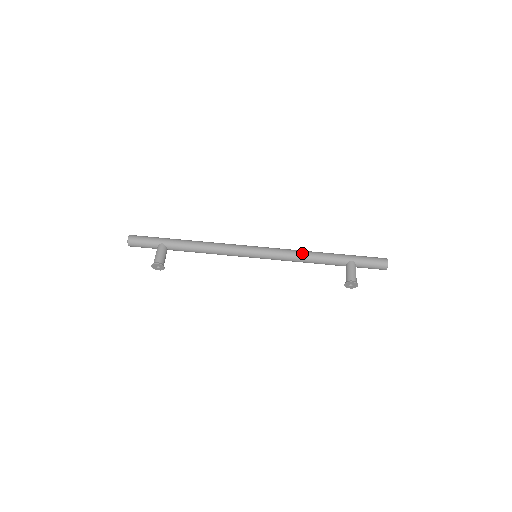
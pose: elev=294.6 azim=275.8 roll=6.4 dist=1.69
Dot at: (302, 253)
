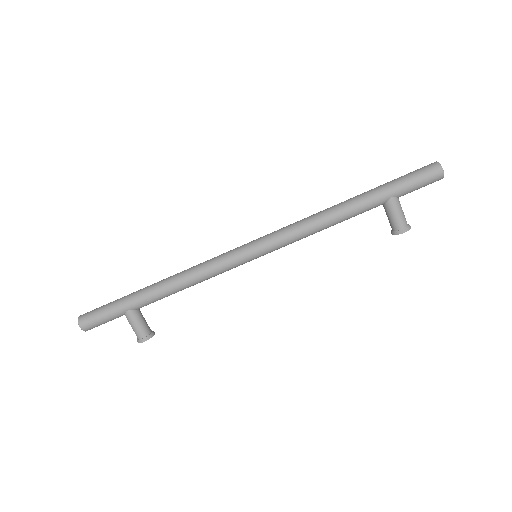
Dot at: (317, 225)
